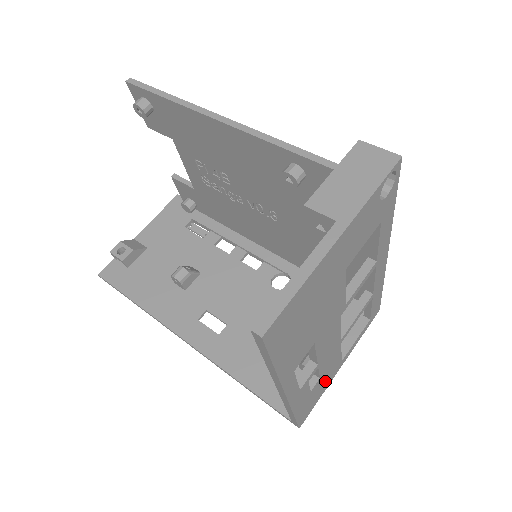
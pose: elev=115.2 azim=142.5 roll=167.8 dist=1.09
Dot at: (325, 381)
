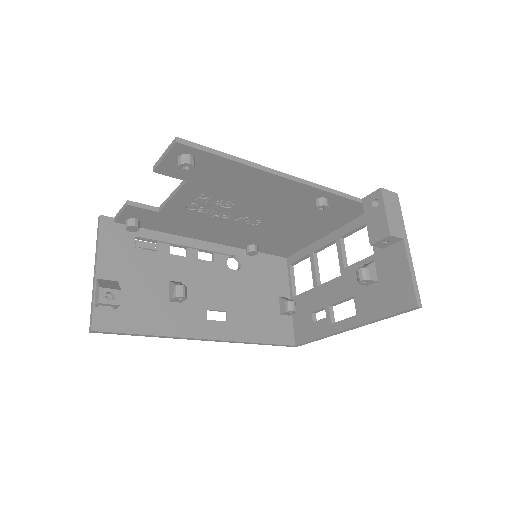
Dot at: occluded
